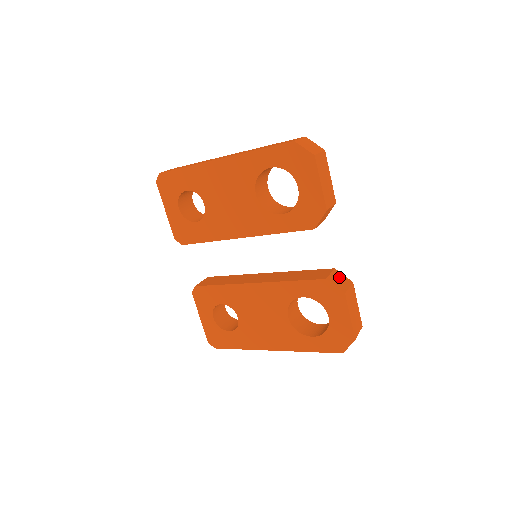
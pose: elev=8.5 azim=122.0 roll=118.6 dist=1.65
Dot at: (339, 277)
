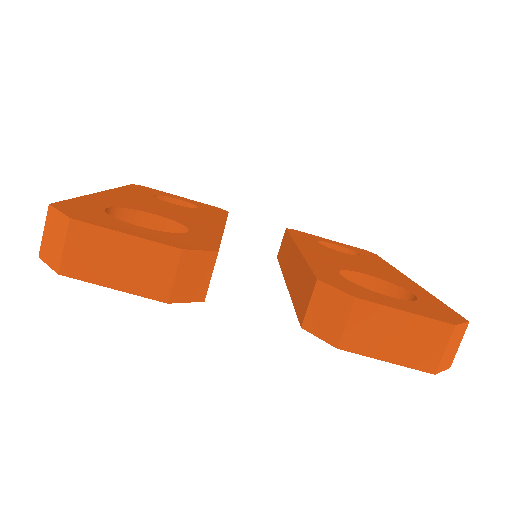
Dot at: (325, 303)
